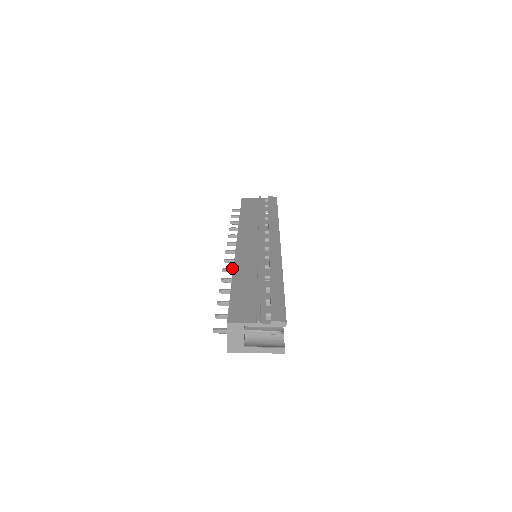
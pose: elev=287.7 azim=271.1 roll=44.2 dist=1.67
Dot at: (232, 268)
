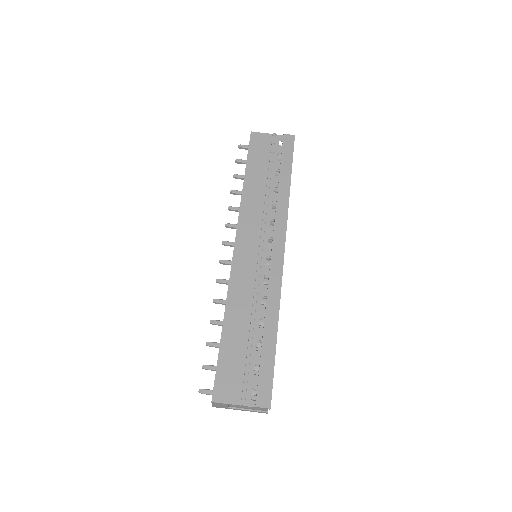
Dot at: (227, 281)
